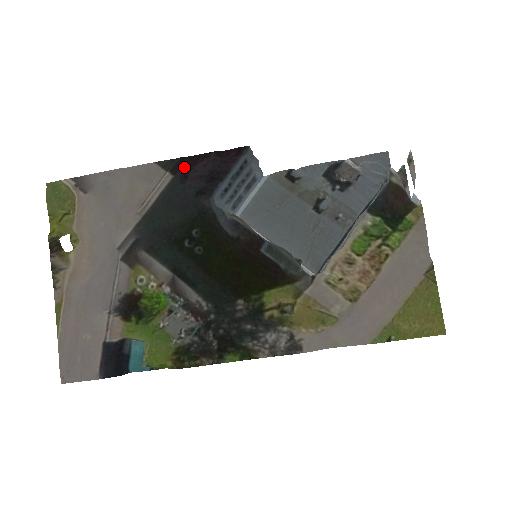
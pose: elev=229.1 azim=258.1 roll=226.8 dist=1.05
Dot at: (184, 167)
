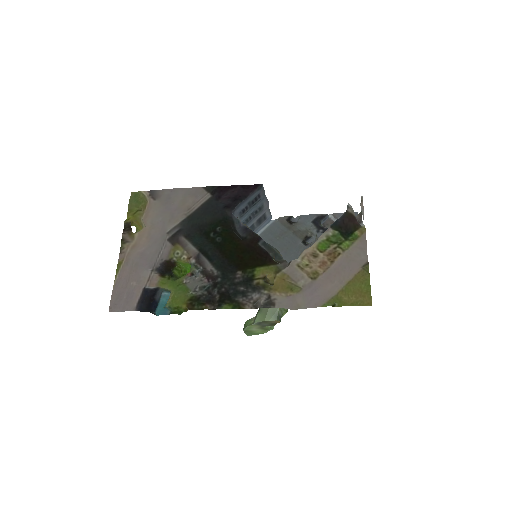
Dot at: (220, 192)
